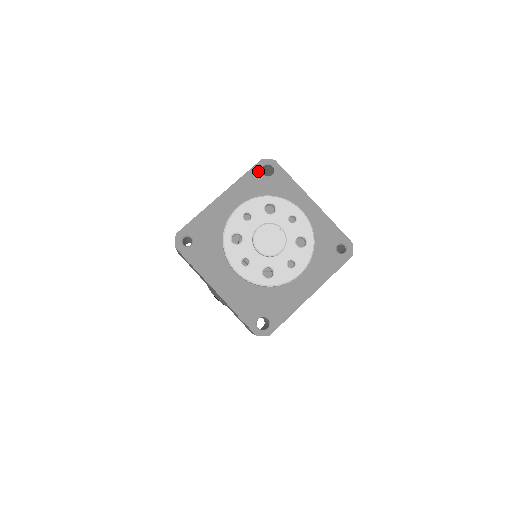
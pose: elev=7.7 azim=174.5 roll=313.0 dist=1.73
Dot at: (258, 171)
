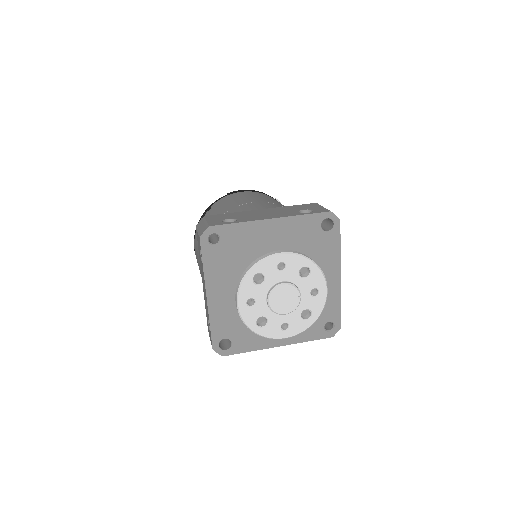
Dot at: (319, 220)
